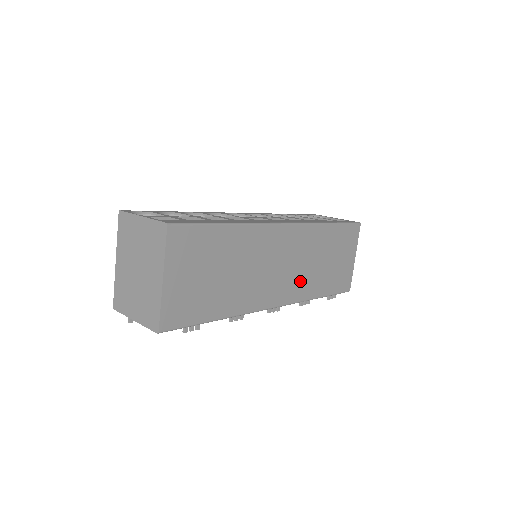
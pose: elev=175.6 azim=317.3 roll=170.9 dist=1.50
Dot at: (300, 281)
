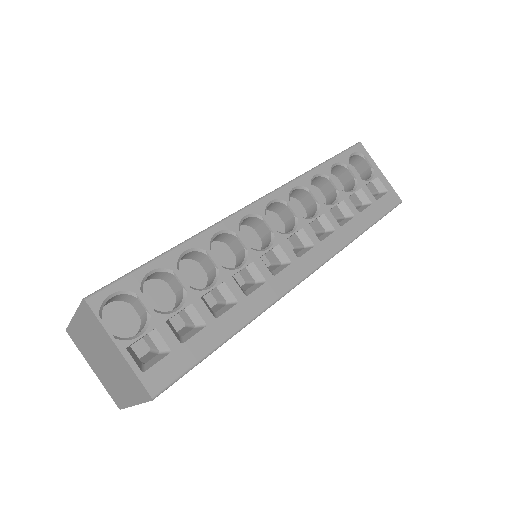
Dot at: occluded
